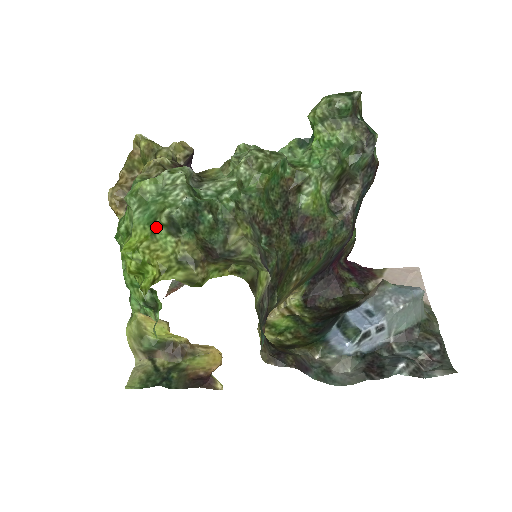
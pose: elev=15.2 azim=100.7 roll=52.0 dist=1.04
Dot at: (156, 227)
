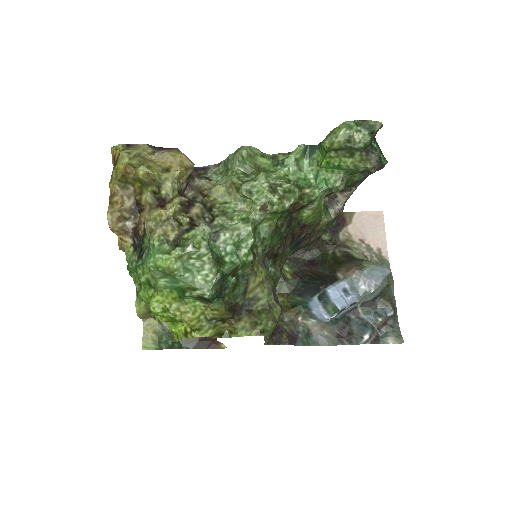
Dot at: (185, 297)
